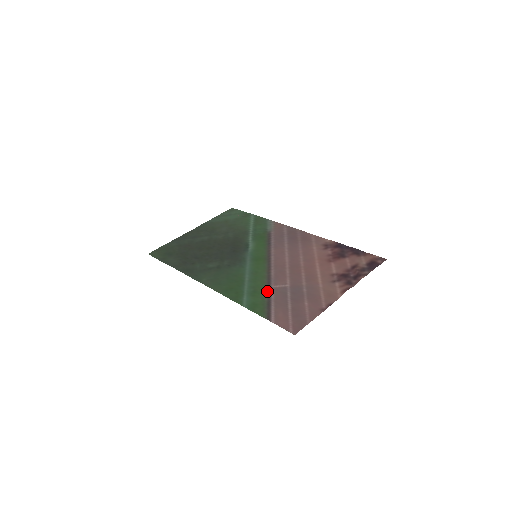
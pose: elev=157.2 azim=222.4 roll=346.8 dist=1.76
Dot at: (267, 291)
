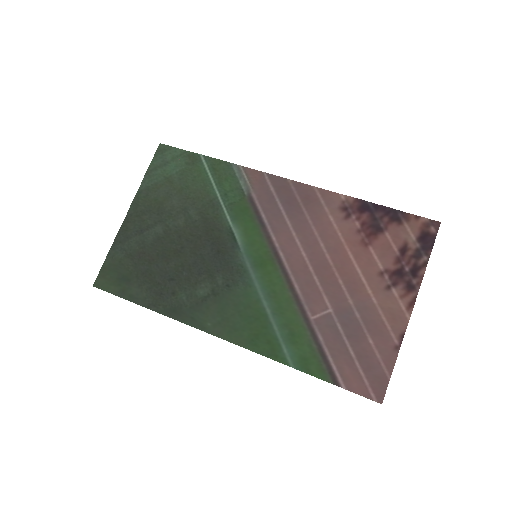
Dot at: (308, 329)
